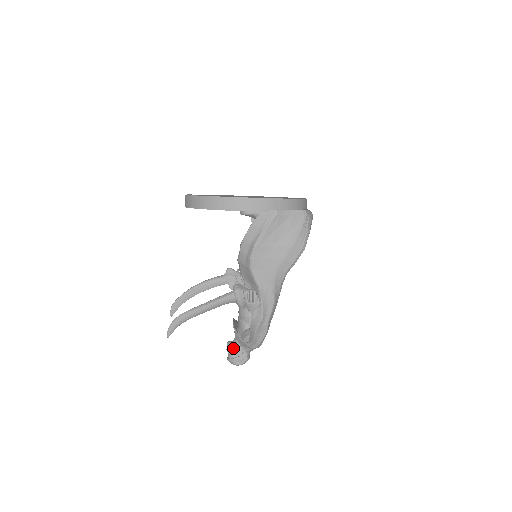
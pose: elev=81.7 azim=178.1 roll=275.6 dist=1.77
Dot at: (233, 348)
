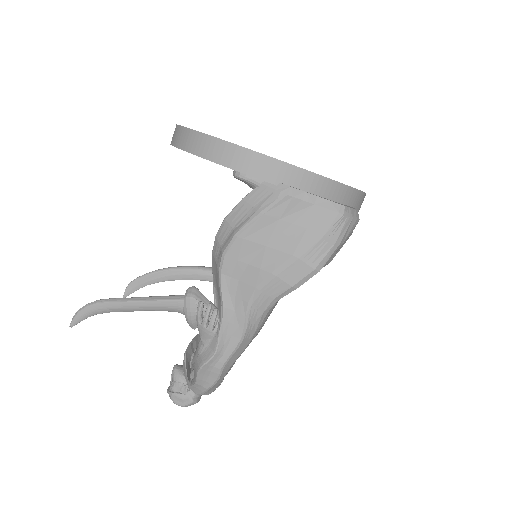
Dot at: (178, 378)
